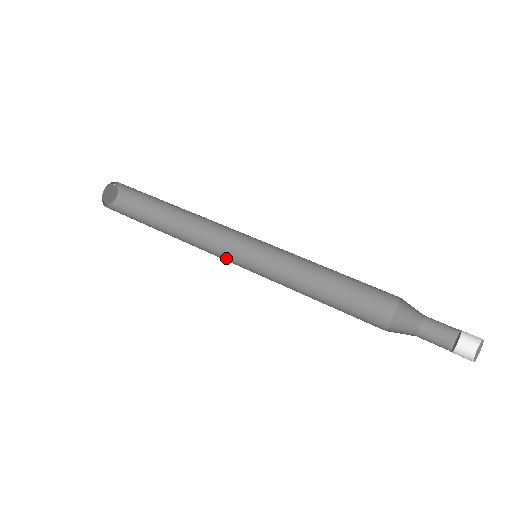
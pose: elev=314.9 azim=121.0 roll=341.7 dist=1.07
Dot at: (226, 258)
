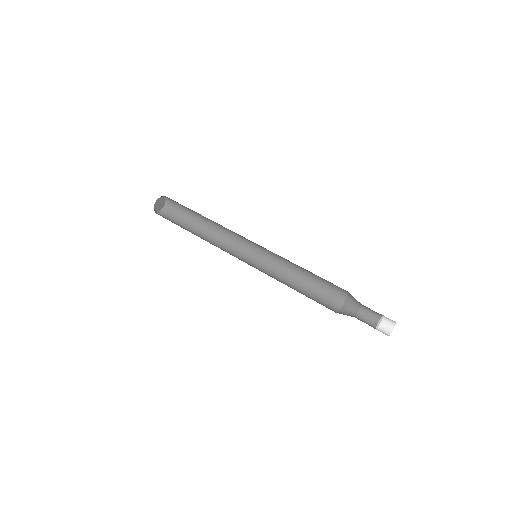
Dot at: (242, 249)
